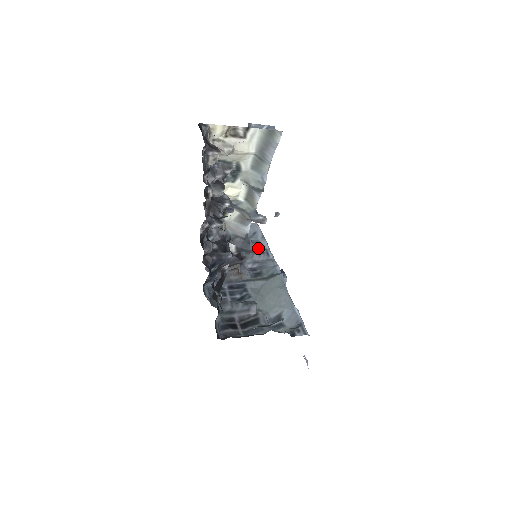
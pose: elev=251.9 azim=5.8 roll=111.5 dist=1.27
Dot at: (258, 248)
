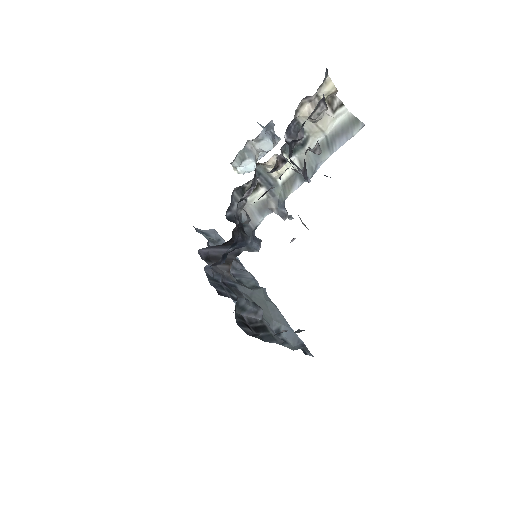
Dot at: occluded
